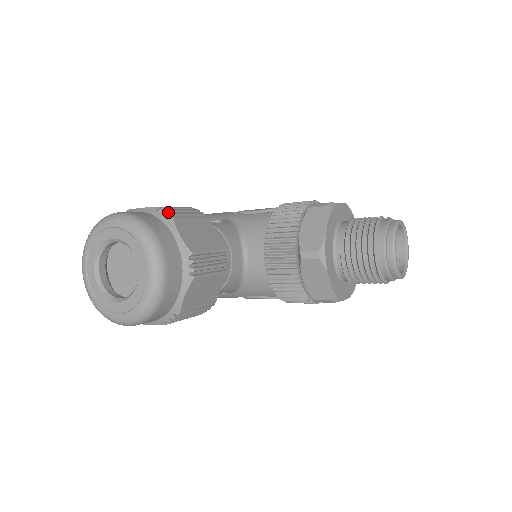
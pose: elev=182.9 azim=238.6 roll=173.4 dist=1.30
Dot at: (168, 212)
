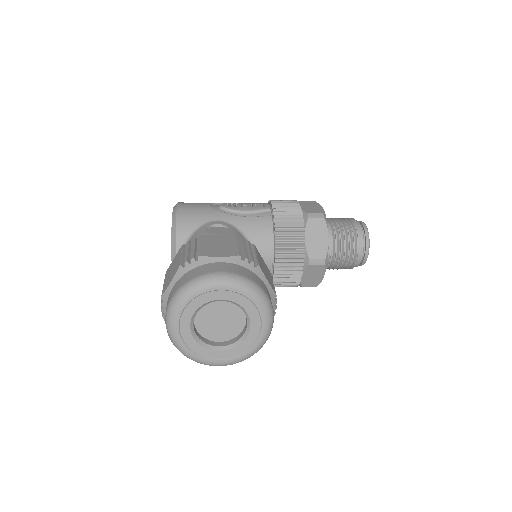
Dot at: (252, 260)
